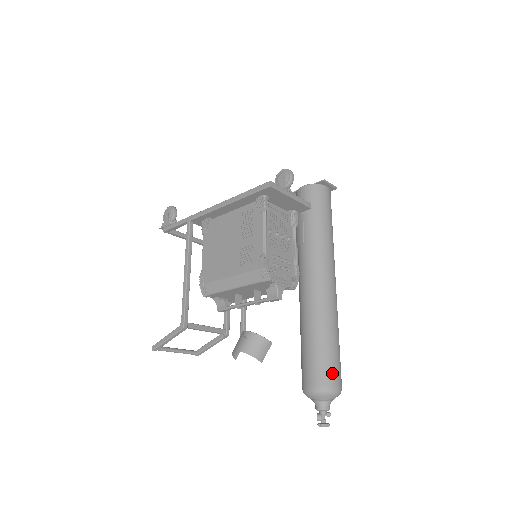
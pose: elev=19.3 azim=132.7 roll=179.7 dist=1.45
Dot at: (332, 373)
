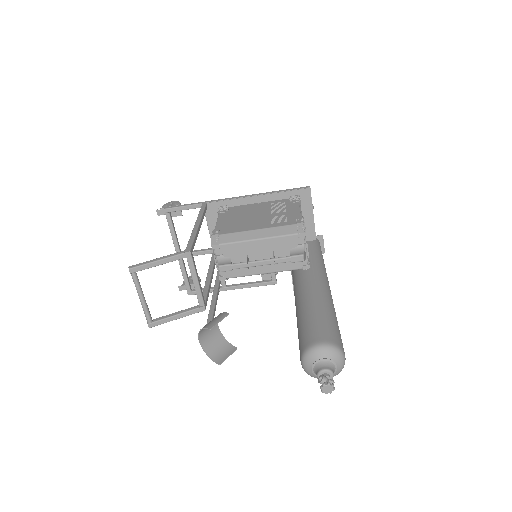
Dot at: (341, 341)
